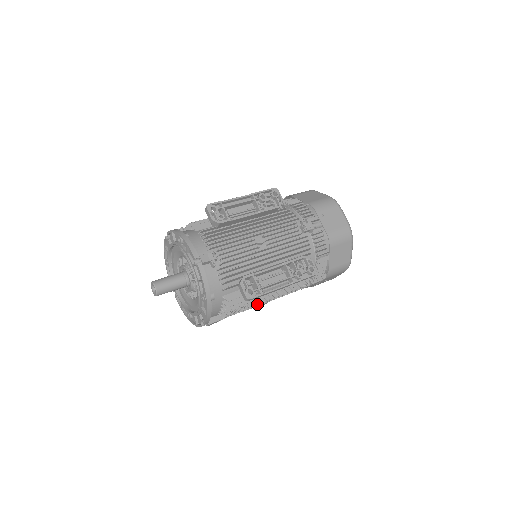
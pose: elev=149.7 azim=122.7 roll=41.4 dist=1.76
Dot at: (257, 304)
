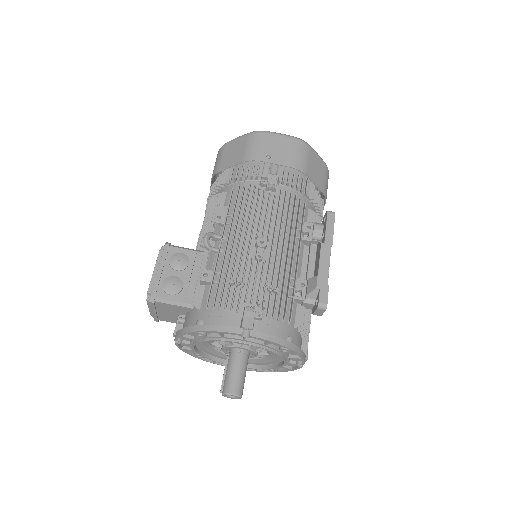
Dot at: occluded
